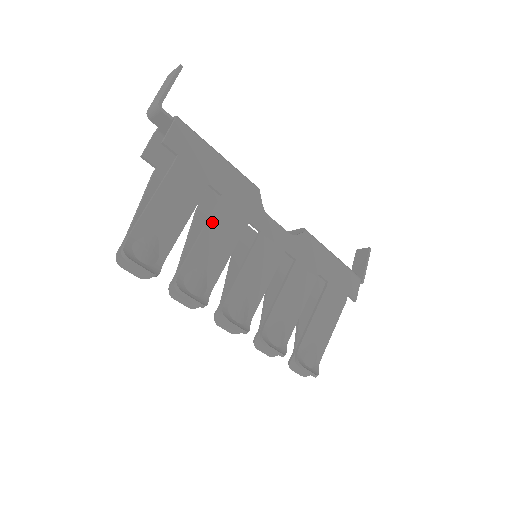
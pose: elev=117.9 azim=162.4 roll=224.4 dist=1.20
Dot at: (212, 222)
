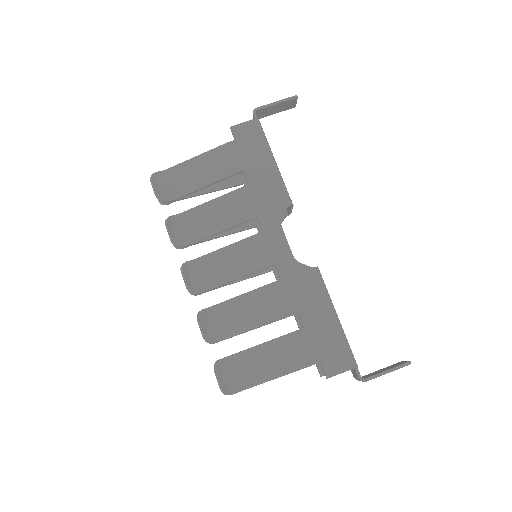
Dot at: (227, 197)
